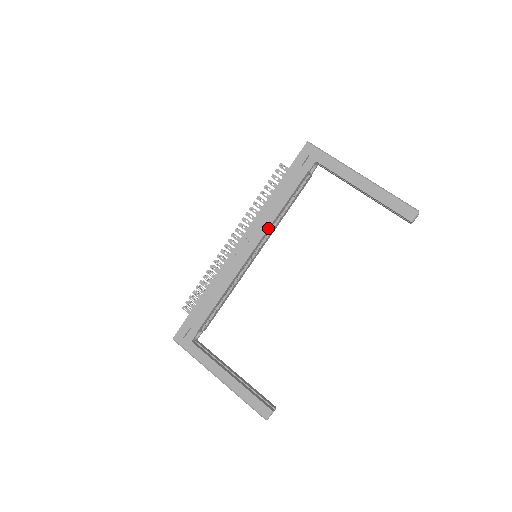
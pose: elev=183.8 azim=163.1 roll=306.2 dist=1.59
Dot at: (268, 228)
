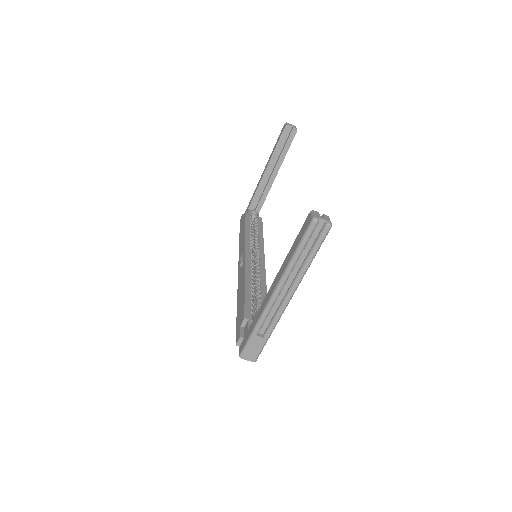
Dot at: (245, 240)
